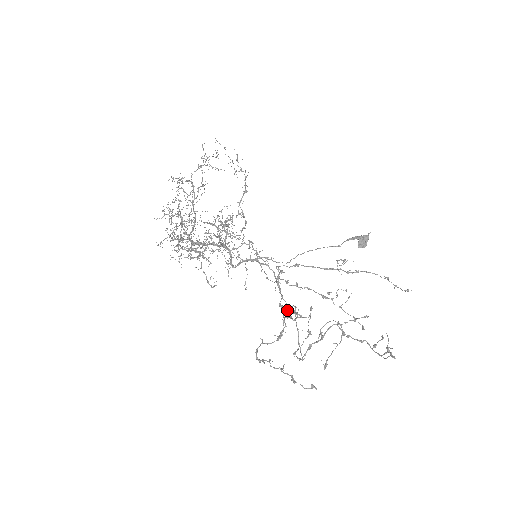
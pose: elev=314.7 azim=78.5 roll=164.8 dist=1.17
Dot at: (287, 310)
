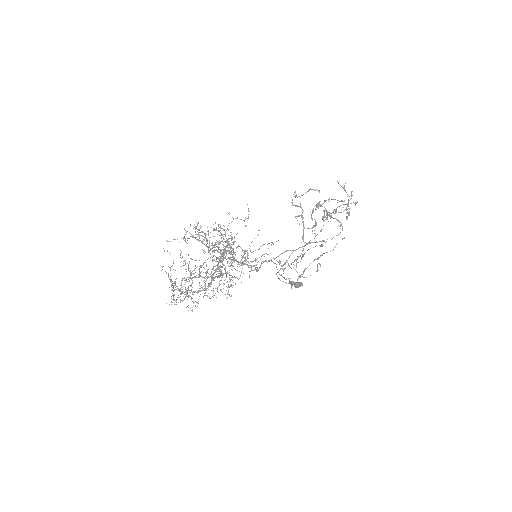
Dot at: (303, 237)
